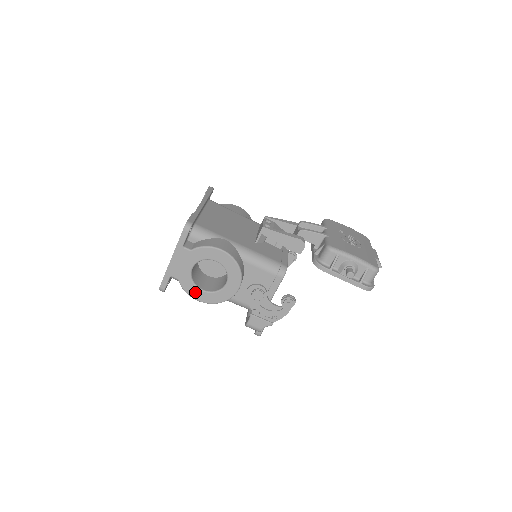
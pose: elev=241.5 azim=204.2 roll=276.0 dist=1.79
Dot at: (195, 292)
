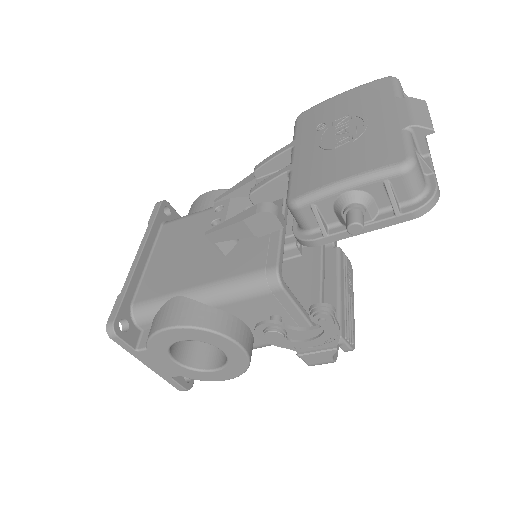
Dot at: (210, 376)
